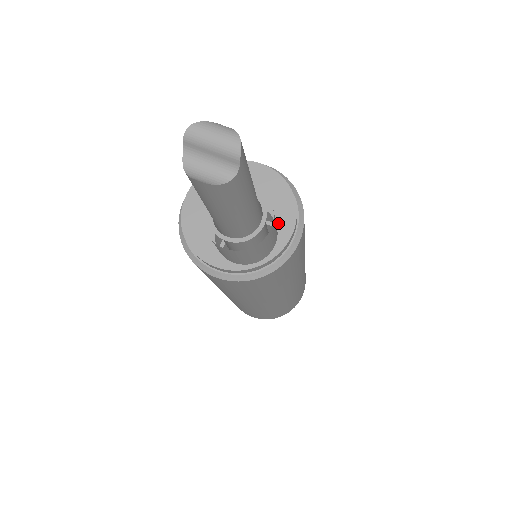
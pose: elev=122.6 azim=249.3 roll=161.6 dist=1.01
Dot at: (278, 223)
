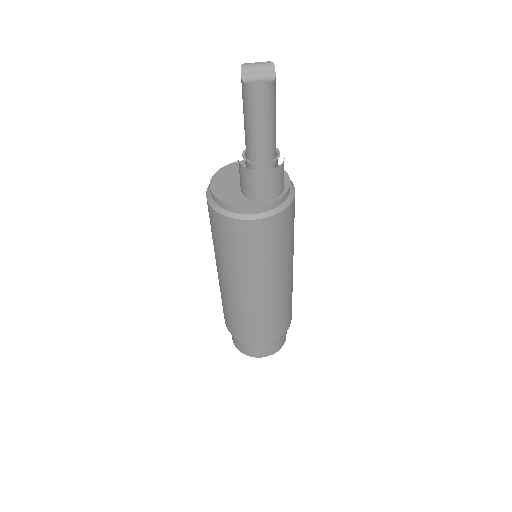
Dot at: occluded
